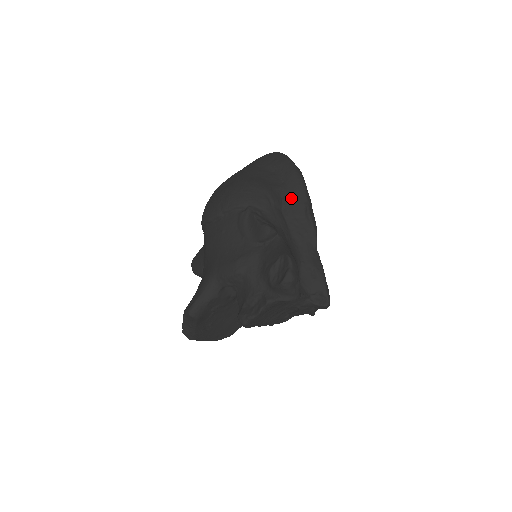
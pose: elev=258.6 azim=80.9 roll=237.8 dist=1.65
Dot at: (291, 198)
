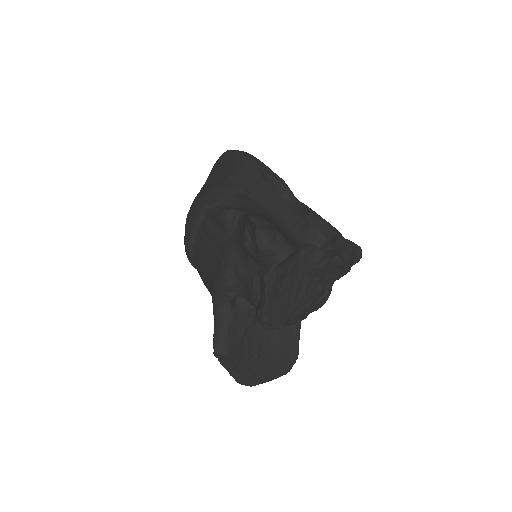
Dot at: (244, 177)
